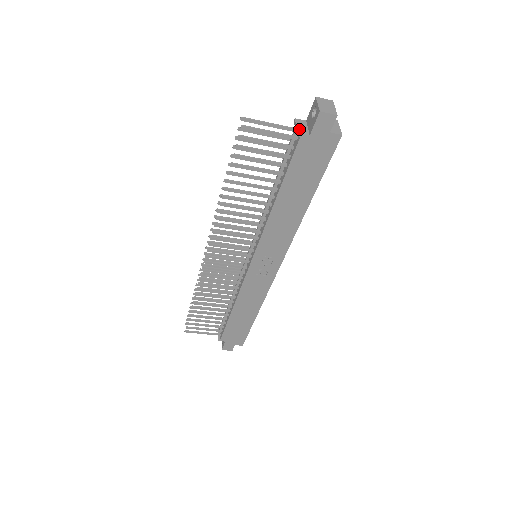
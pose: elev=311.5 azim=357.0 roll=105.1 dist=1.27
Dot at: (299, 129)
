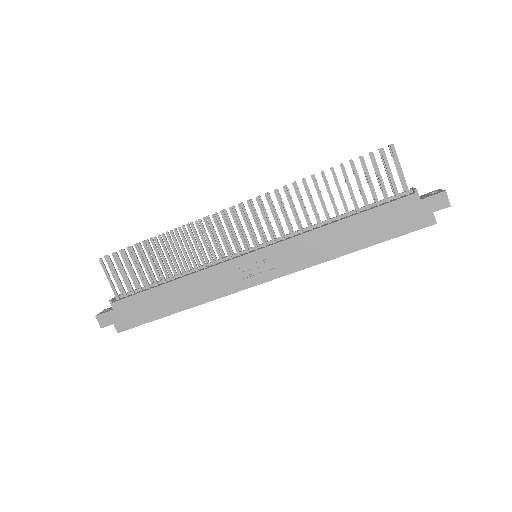
Dot at: (417, 190)
